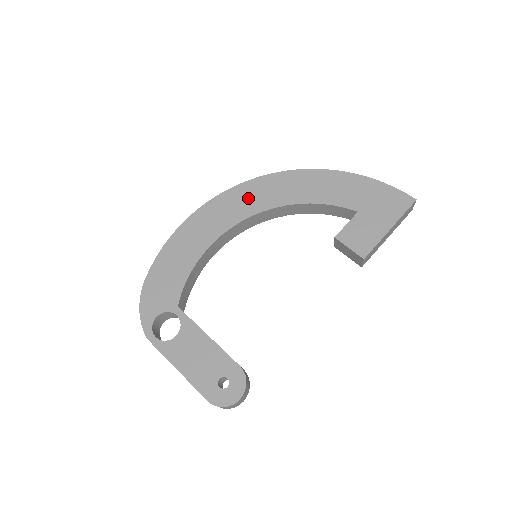
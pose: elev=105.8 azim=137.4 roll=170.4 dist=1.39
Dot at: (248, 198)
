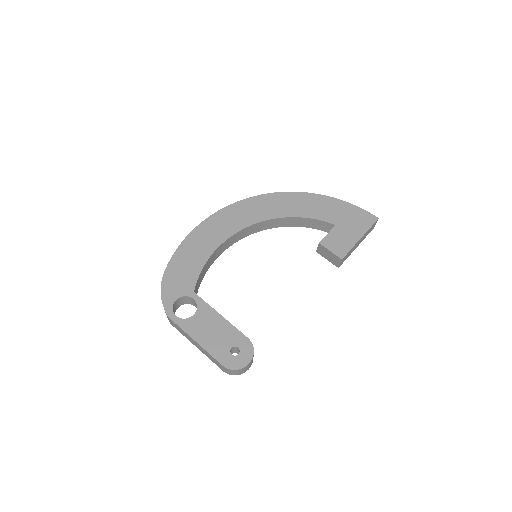
Dot at: (249, 211)
